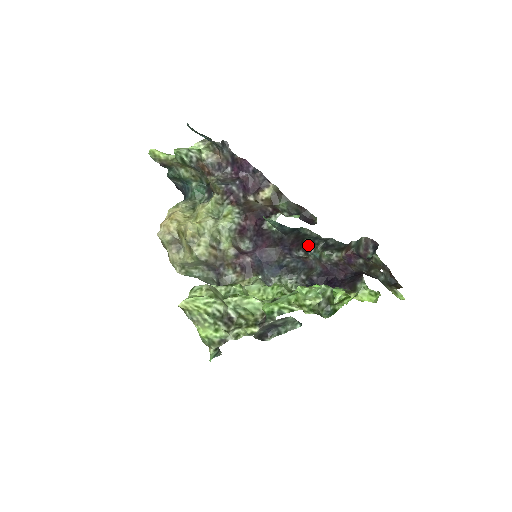
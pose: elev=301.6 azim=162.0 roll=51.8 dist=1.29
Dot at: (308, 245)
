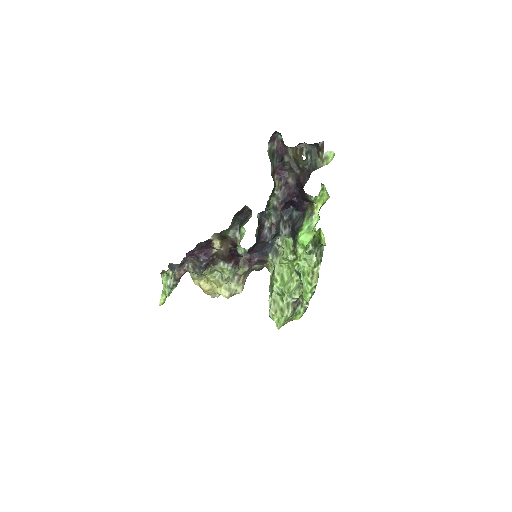
Dot at: (261, 212)
